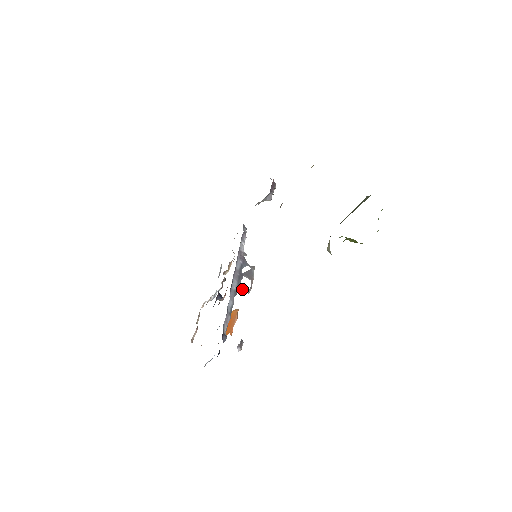
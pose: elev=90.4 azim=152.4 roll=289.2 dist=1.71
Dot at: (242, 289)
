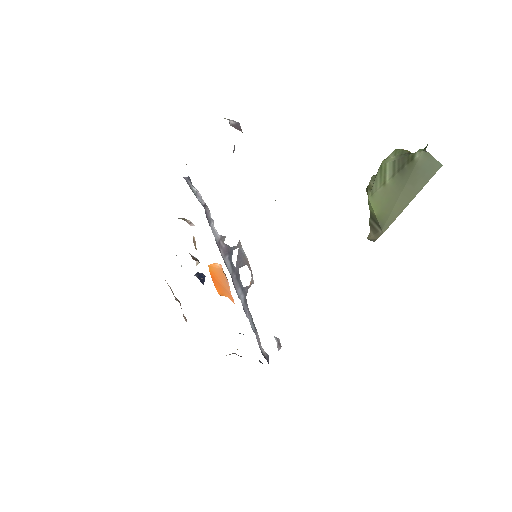
Dot at: (247, 288)
